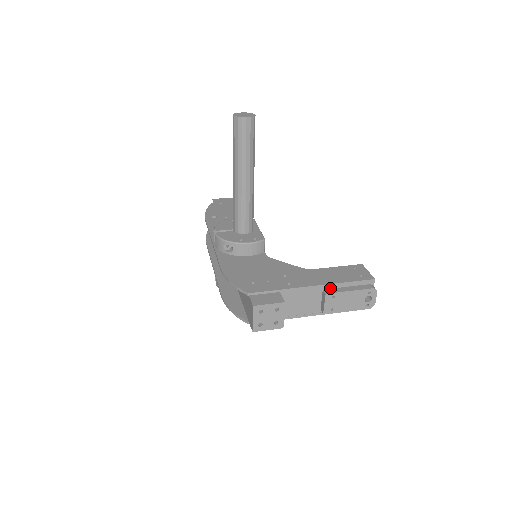
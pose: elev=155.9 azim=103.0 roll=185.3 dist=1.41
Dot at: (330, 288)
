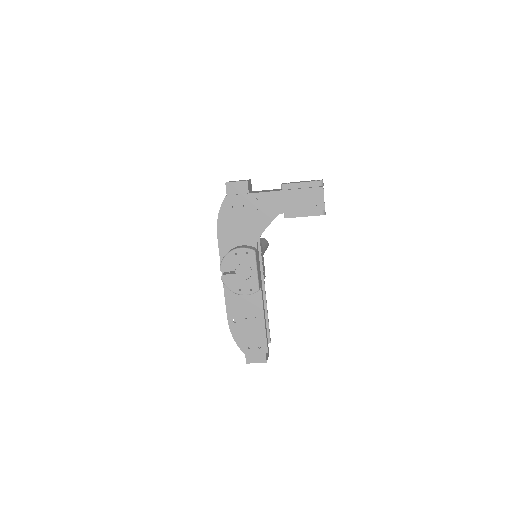
Dot at: occluded
